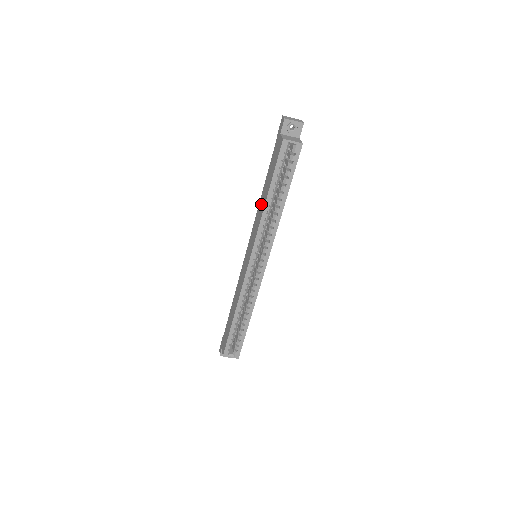
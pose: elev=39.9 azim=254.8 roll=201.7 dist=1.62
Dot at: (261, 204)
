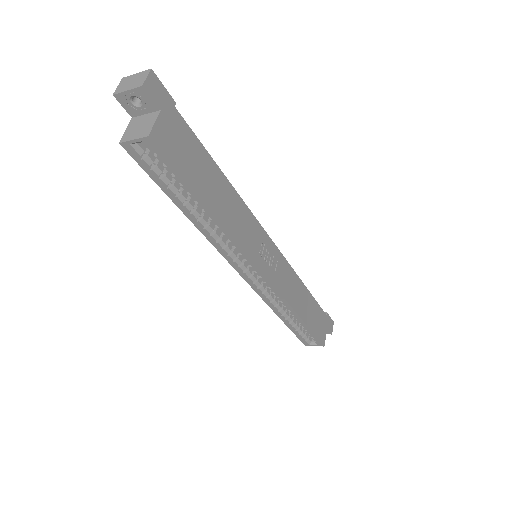
Dot at: occluded
